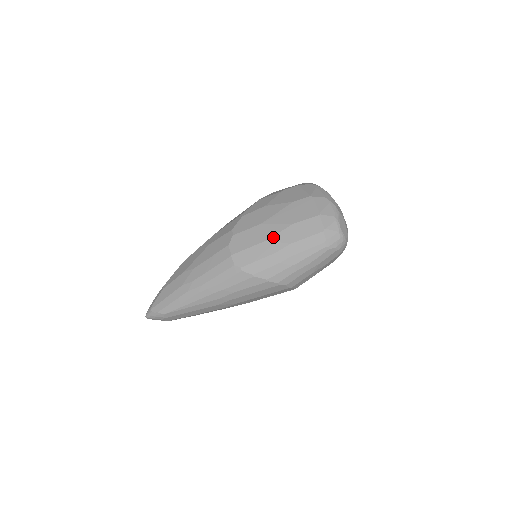
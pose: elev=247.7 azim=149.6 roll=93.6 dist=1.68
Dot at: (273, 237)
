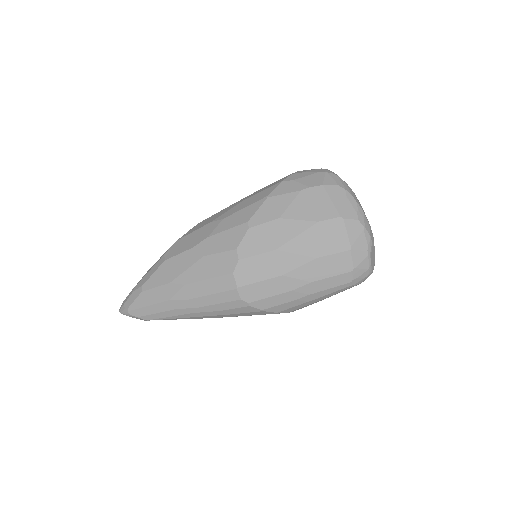
Dot at: (291, 272)
